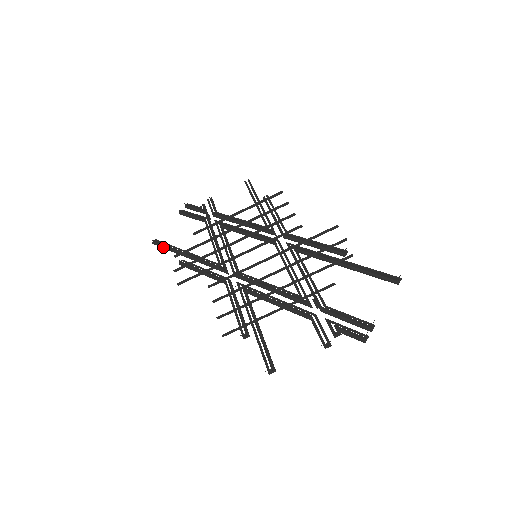
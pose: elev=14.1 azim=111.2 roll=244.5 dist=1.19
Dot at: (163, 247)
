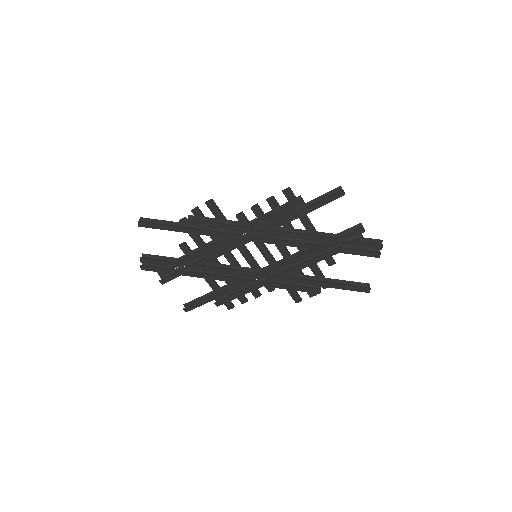
Dot at: (155, 223)
